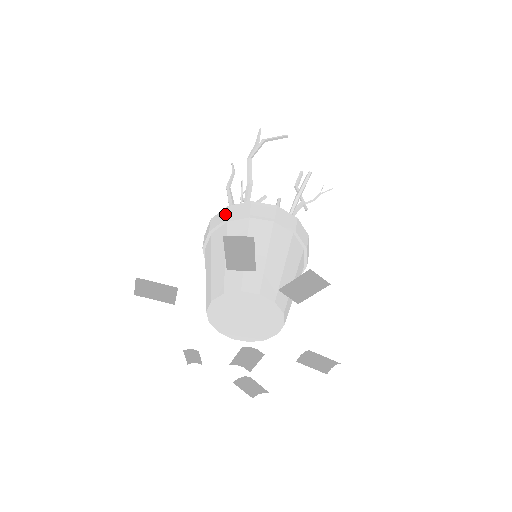
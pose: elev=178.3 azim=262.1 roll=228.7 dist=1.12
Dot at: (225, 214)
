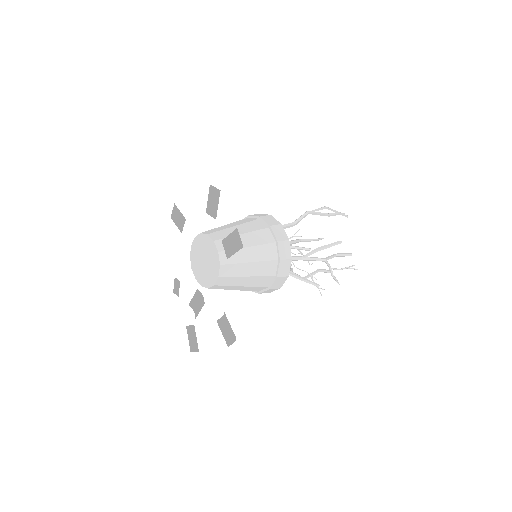
Dot at: occluded
